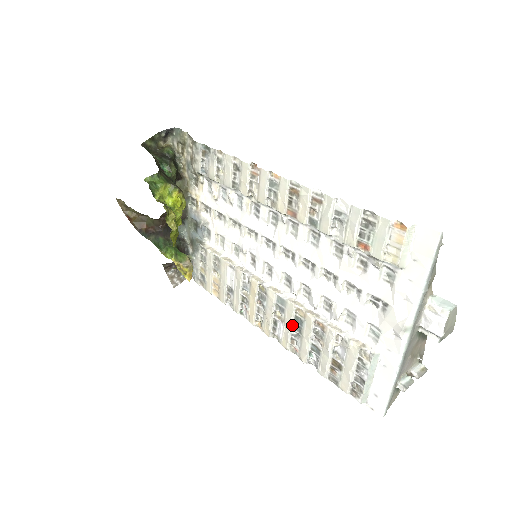
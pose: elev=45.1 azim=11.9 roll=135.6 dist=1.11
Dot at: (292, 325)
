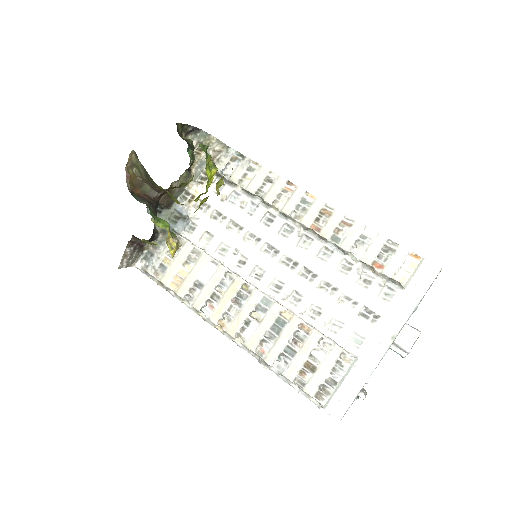
Dot at: (270, 326)
